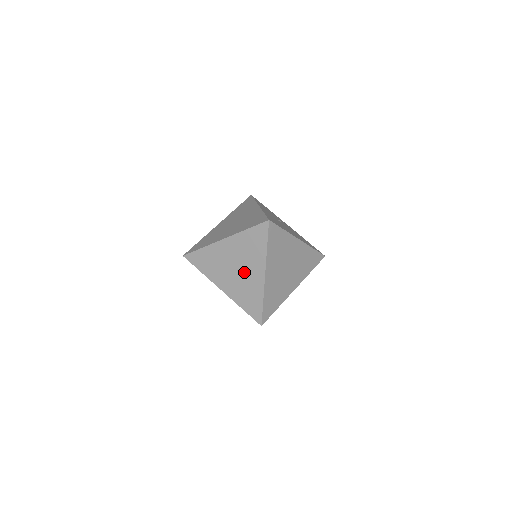
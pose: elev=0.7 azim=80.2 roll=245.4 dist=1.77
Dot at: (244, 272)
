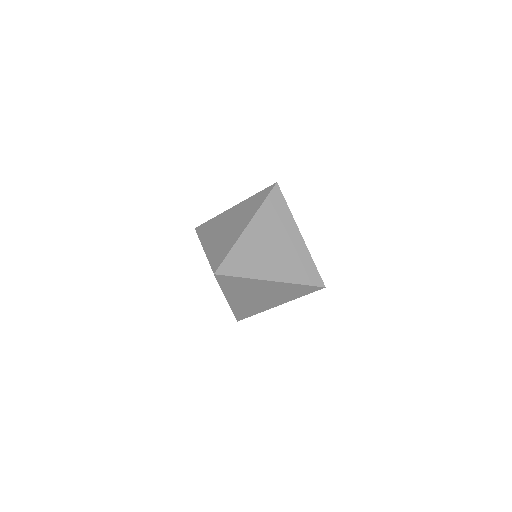
Dot at: (264, 300)
